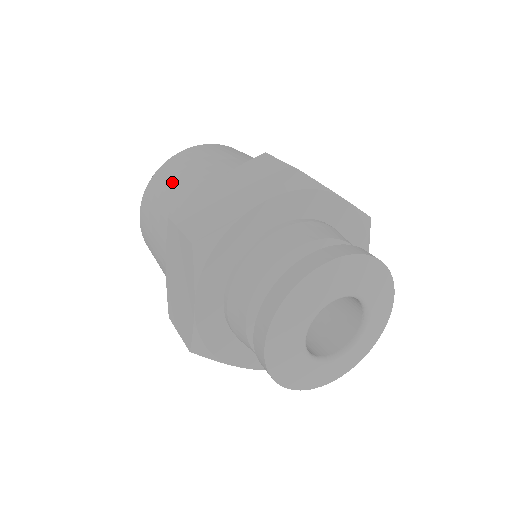
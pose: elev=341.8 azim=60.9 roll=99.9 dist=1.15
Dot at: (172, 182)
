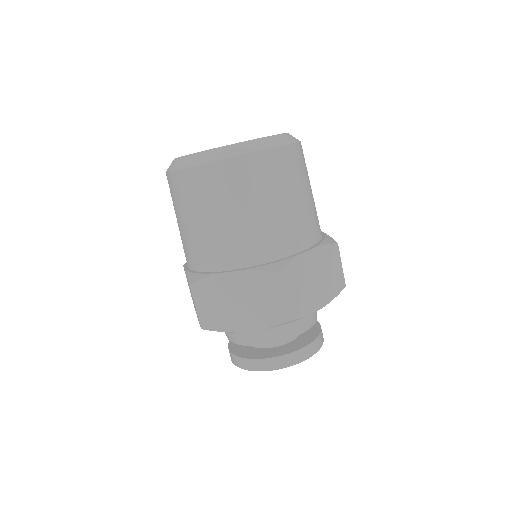
Dot at: (199, 214)
